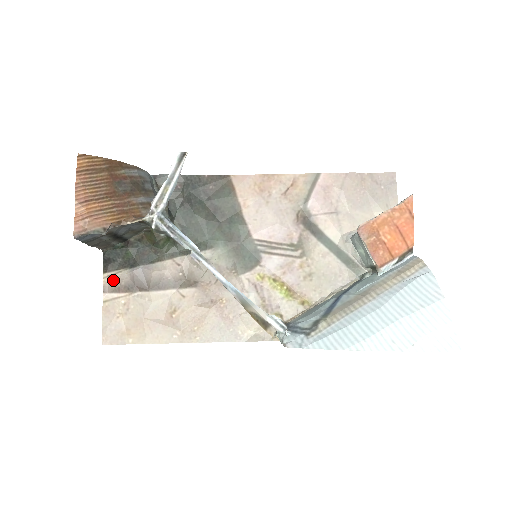
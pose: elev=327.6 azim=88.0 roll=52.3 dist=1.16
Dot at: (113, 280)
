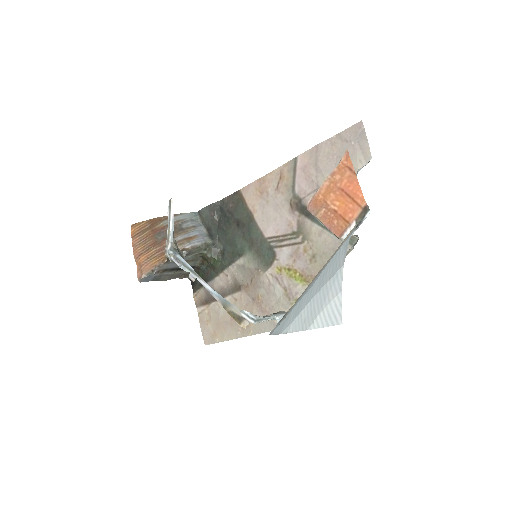
Dot at: (198, 297)
